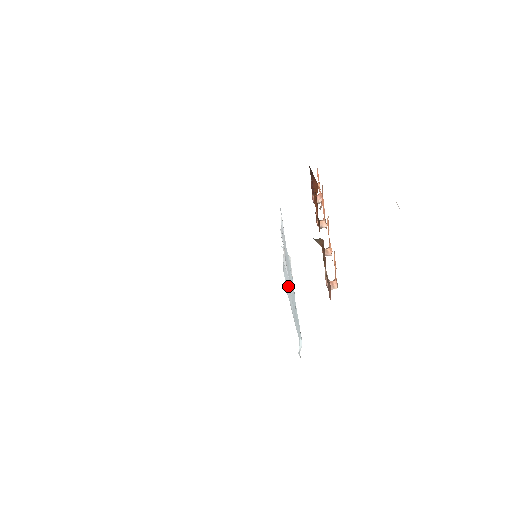
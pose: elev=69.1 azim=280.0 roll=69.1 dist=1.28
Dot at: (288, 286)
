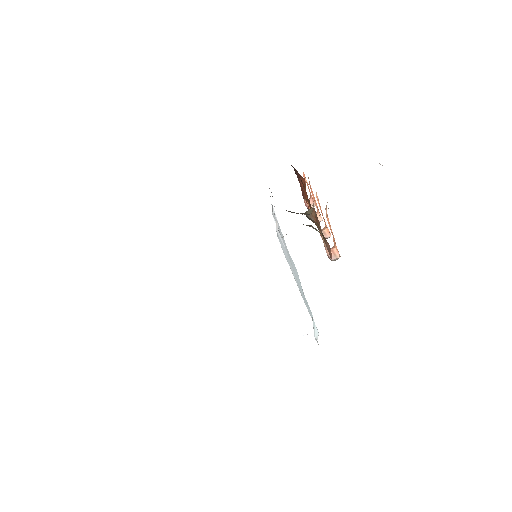
Dot at: (286, 255)
